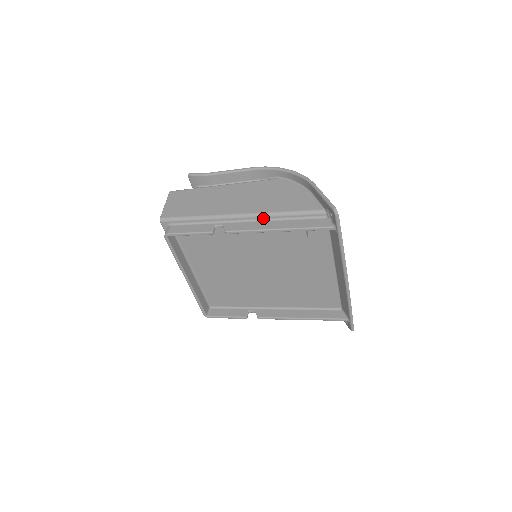
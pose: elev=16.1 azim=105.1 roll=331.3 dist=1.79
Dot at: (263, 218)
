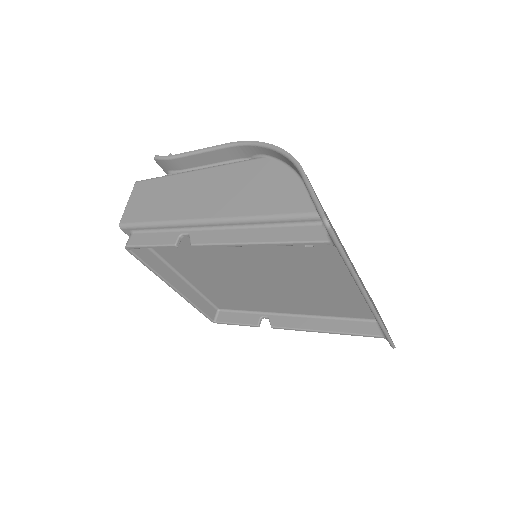
Dot at: (237, 224)
